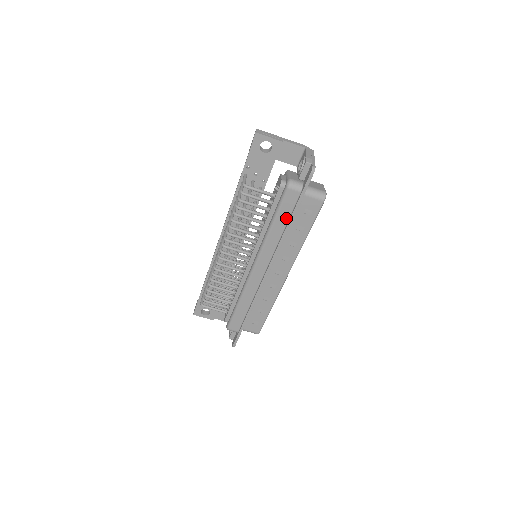
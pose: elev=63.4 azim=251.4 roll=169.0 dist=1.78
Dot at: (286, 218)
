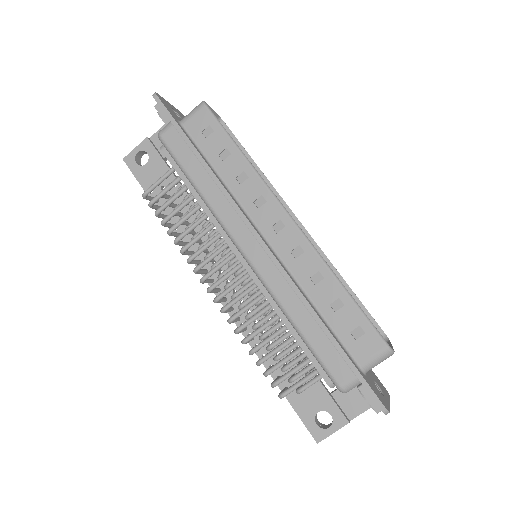
Dot at: (195, 162)
